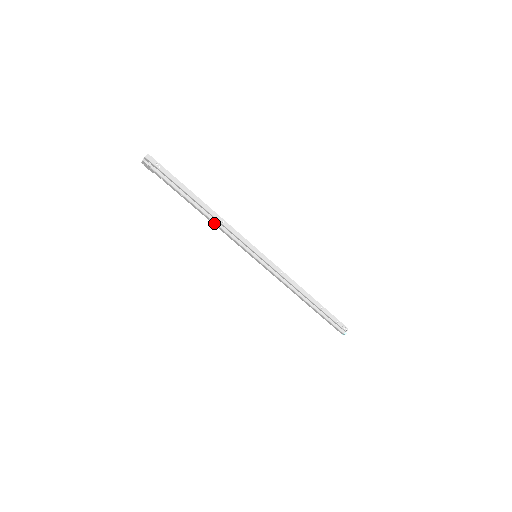
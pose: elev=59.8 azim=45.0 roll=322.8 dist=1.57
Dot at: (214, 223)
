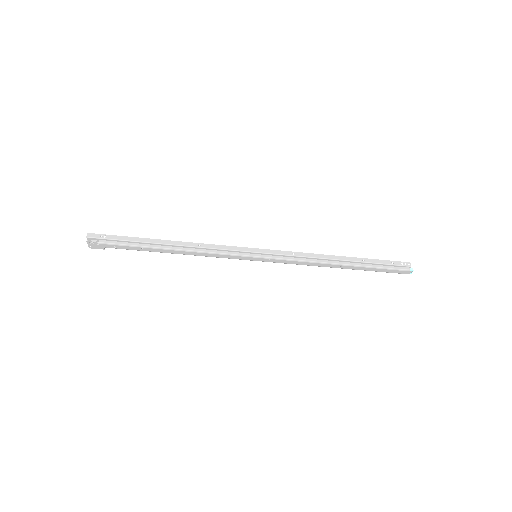
Dot at: (192, 253)
